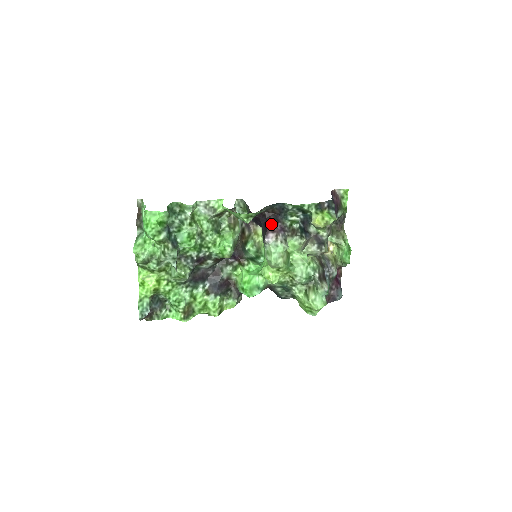
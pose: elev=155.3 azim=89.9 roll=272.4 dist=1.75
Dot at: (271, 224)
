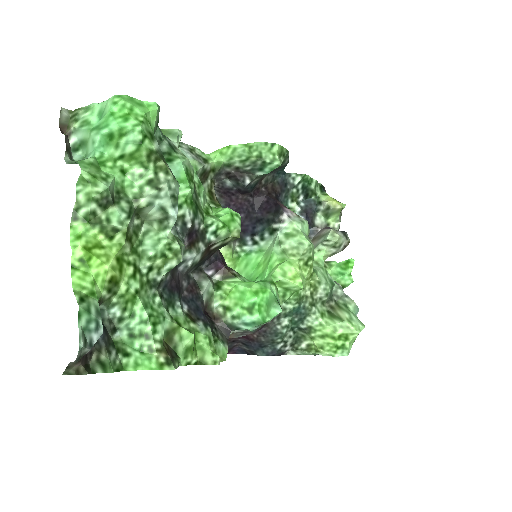
Dot at: occluded
